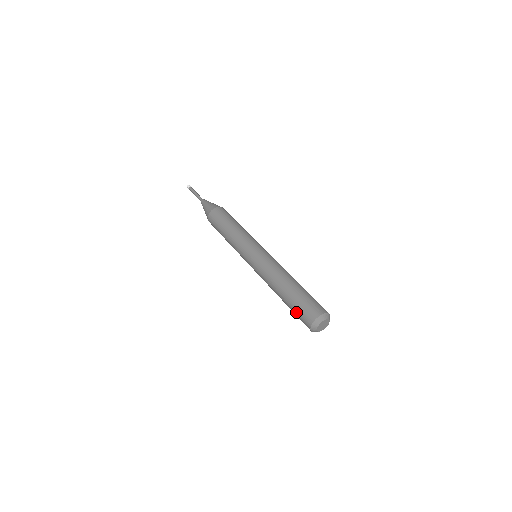
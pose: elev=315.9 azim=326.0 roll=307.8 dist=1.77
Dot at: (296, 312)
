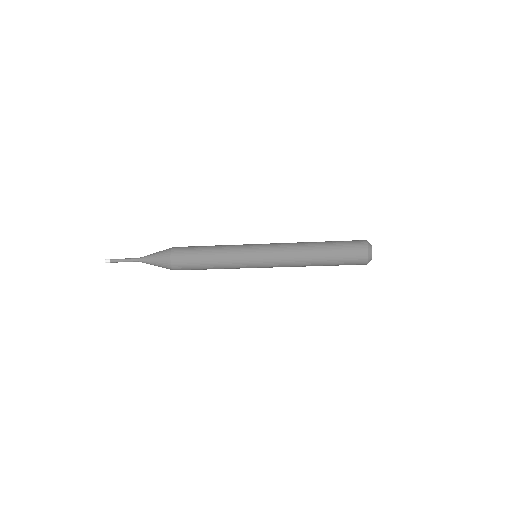
Dot at: (345, 255)
